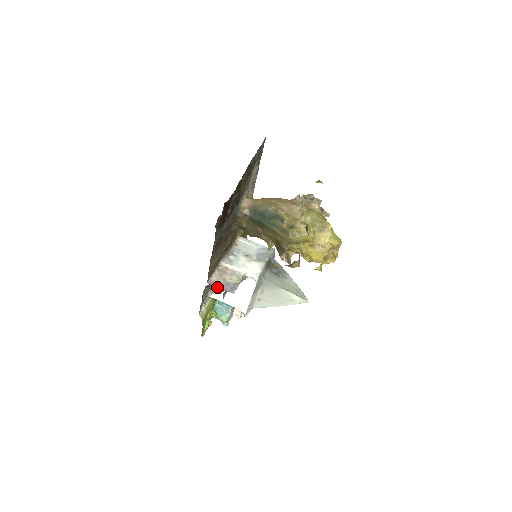
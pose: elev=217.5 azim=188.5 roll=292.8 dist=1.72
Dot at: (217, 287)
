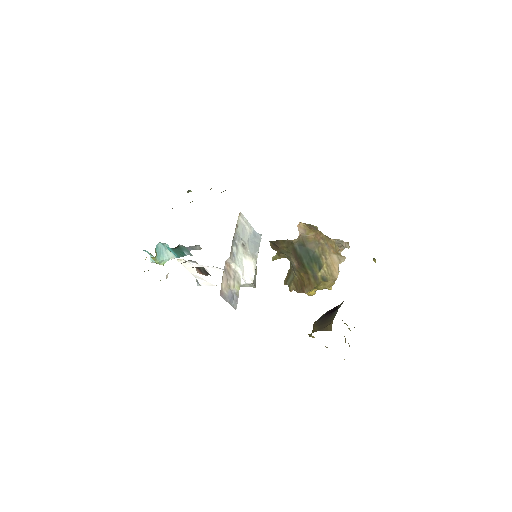
Dot at: (202, 270)
